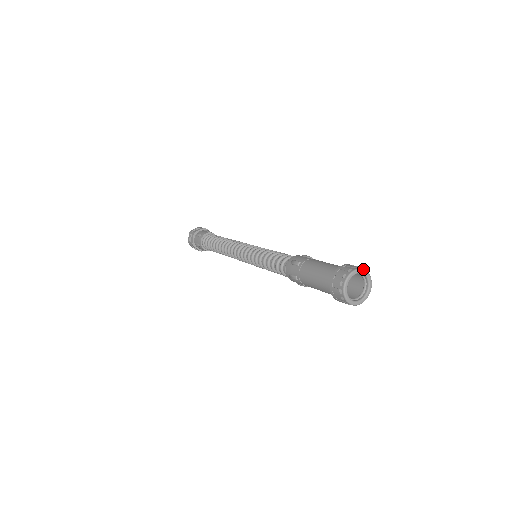
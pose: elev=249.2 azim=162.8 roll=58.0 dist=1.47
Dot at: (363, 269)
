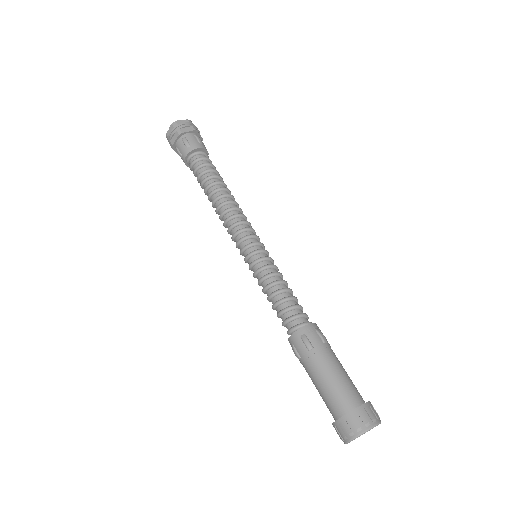
Dot at: (380, 423)
